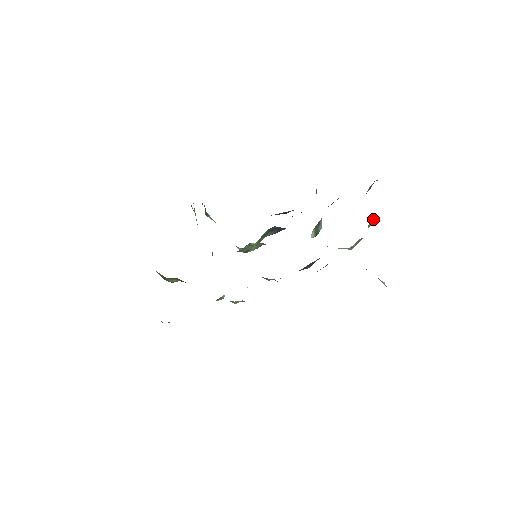
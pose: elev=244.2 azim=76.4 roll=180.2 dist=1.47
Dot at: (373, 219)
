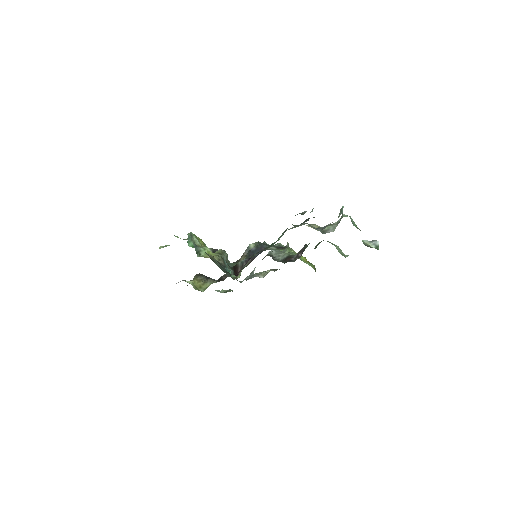
Dot at: (342, 207)
